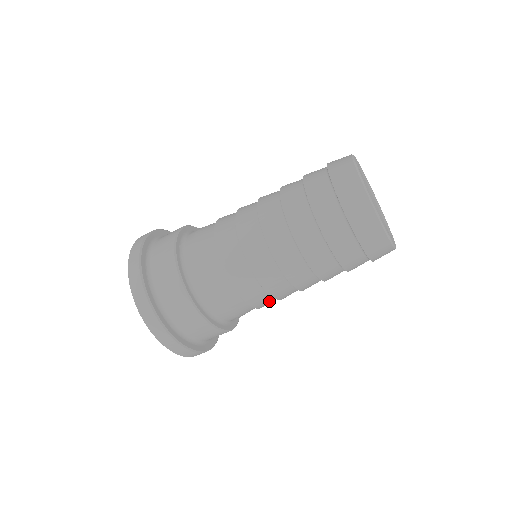
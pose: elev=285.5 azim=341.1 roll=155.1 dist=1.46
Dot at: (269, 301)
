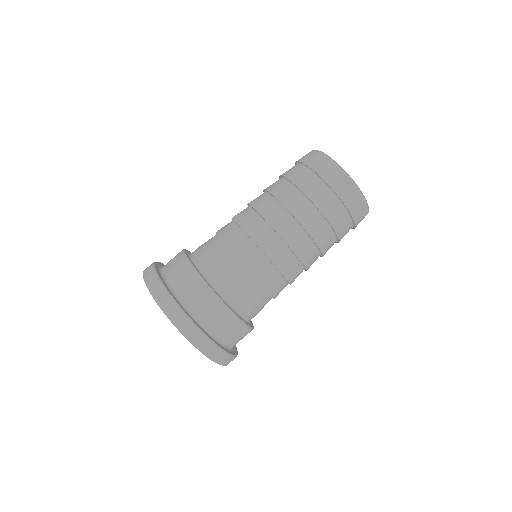
Dot at: occluded
